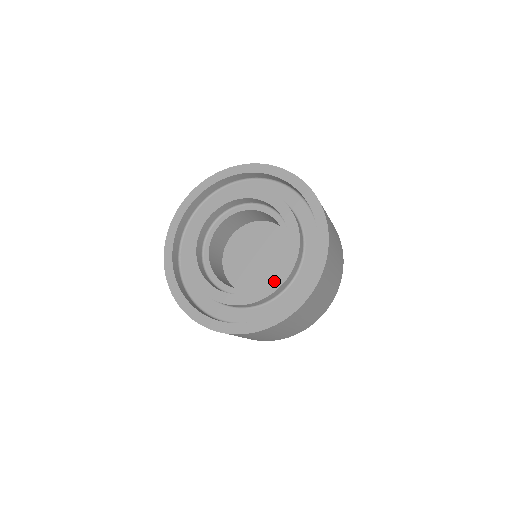
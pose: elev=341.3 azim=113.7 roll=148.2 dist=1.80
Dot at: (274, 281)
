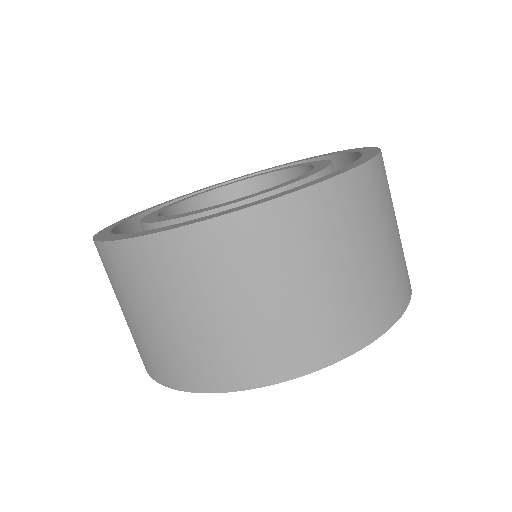
Dot at: (287, 182)
